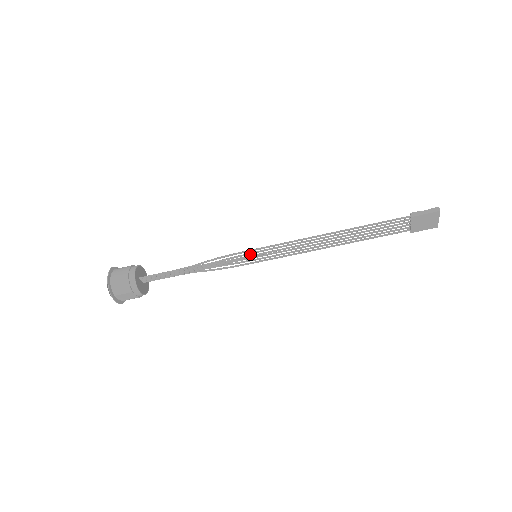
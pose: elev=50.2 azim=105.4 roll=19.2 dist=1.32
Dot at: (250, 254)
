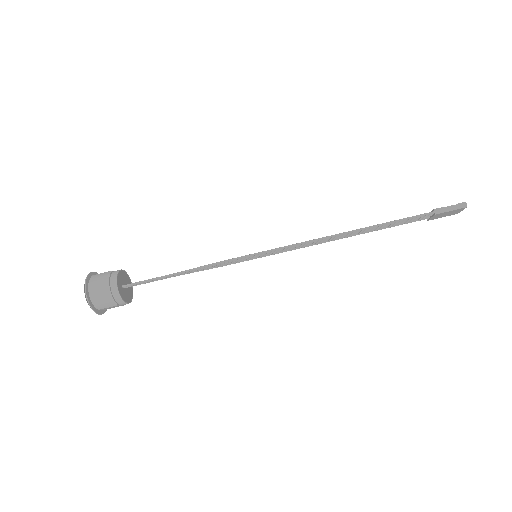
Dot at: (250, 257)
